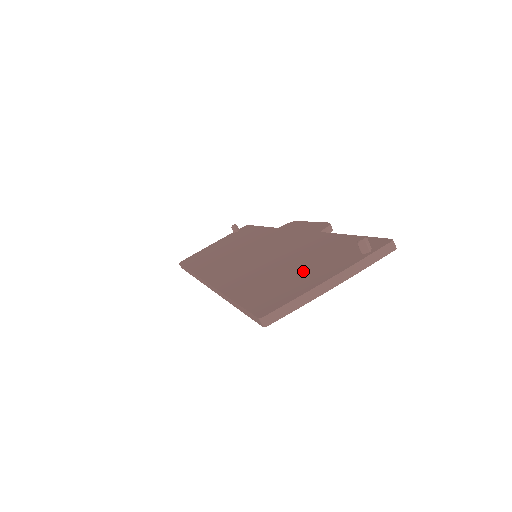
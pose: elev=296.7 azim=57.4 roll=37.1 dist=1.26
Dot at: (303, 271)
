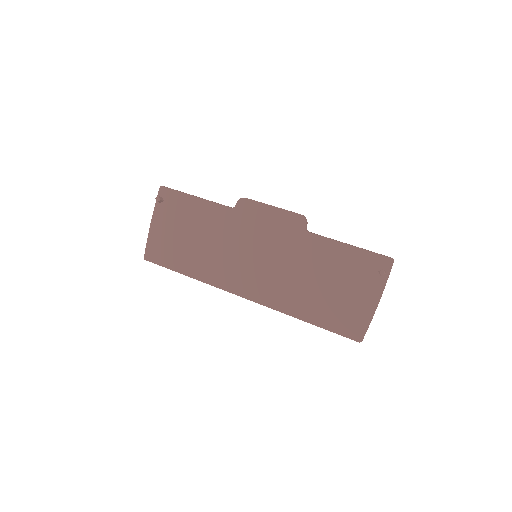
Dot at: (346, 292)
